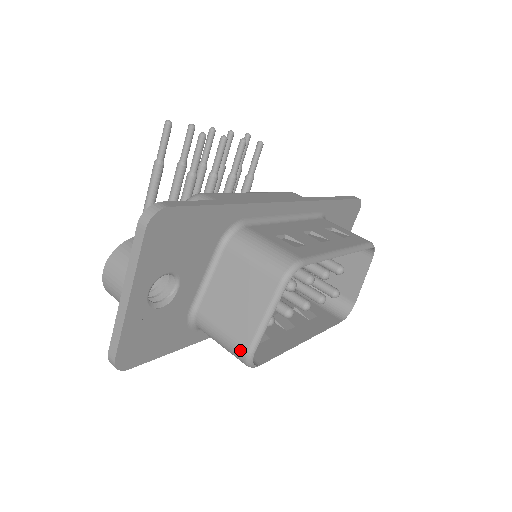
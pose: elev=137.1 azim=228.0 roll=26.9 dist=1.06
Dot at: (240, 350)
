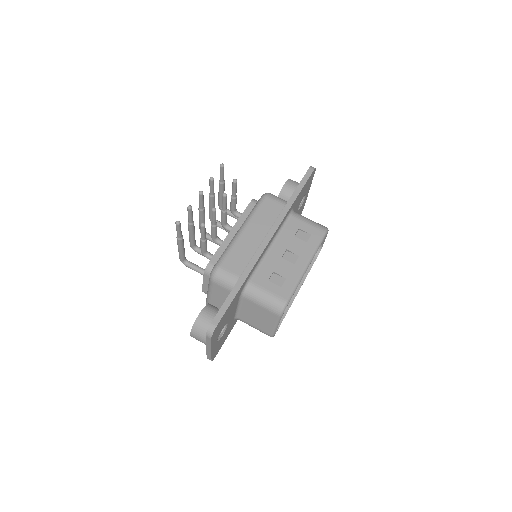
Dot at: occluded
